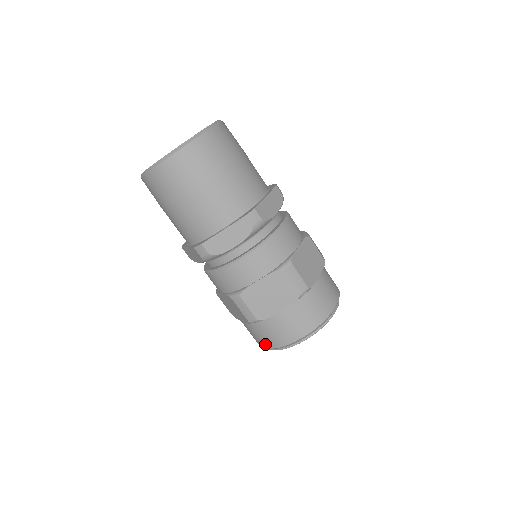
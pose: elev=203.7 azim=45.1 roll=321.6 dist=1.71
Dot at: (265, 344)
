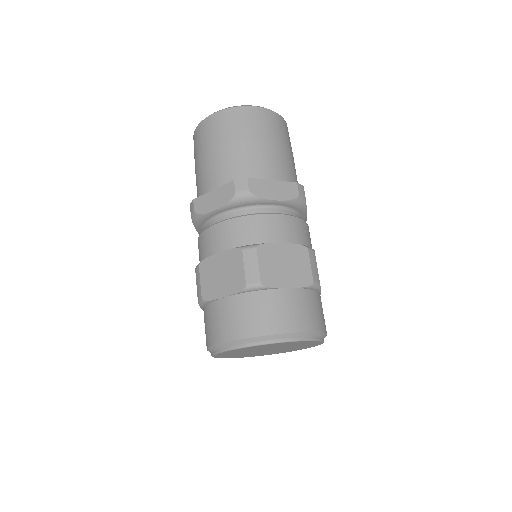
Dot at: (243, 330)
